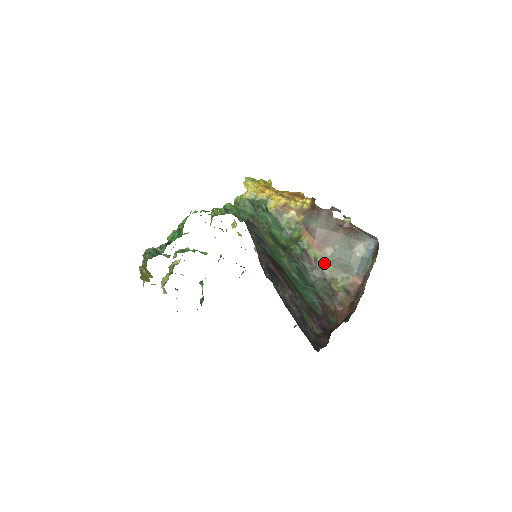
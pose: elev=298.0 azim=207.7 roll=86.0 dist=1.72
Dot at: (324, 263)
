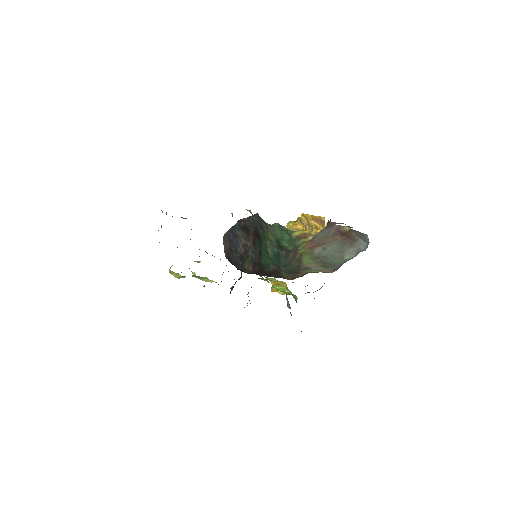
Dot at: (307, 257)
